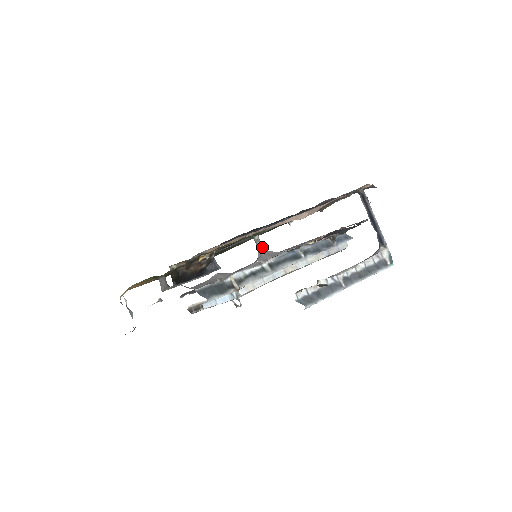
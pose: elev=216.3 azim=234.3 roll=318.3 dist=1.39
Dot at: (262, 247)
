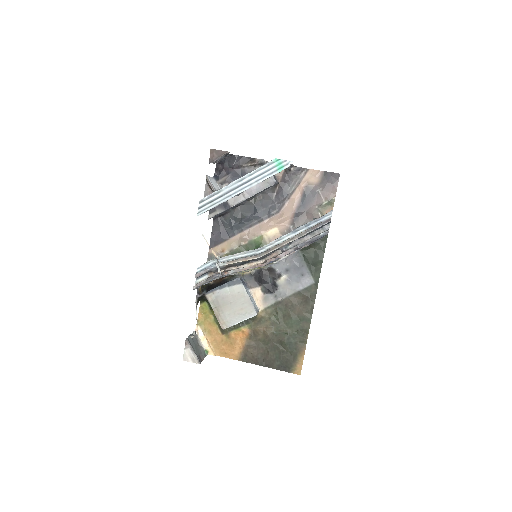
Dot at: occluded
